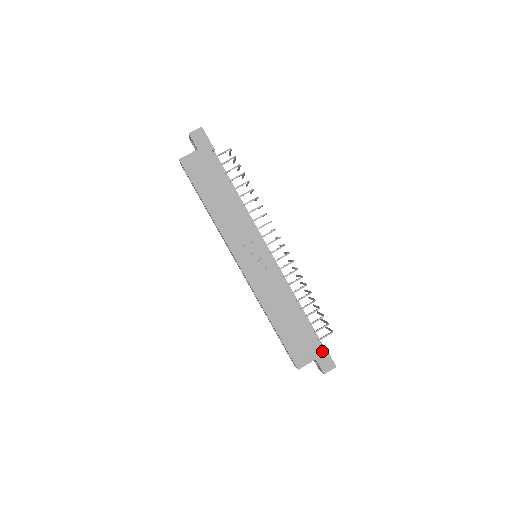
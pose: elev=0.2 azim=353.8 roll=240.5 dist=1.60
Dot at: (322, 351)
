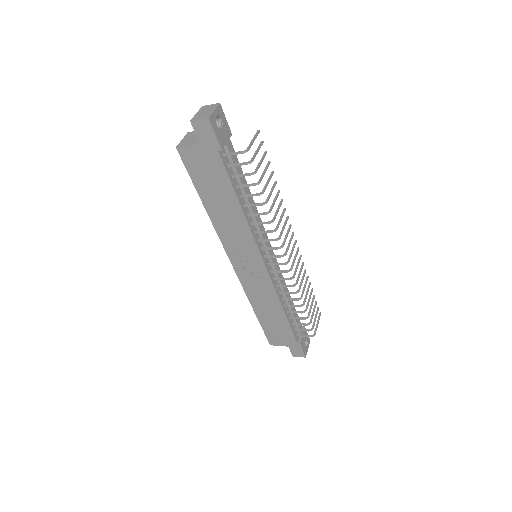
Dot at: (296, 345)
